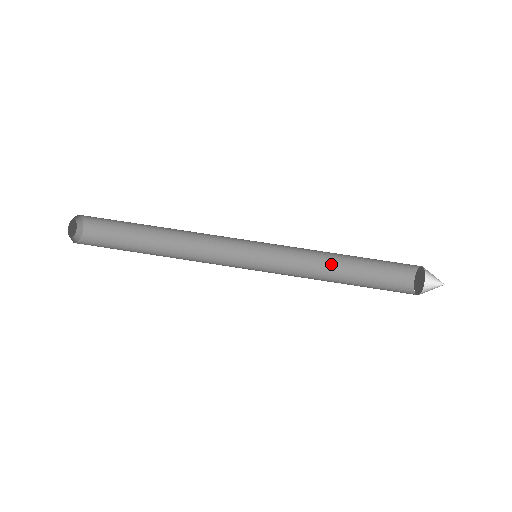
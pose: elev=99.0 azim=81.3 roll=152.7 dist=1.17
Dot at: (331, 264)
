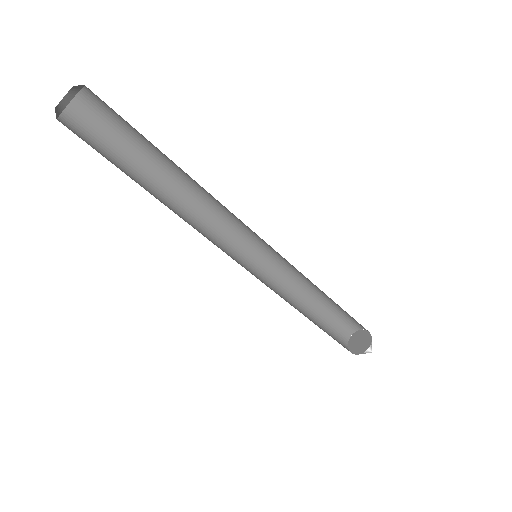
Dot at: (309, 289)
